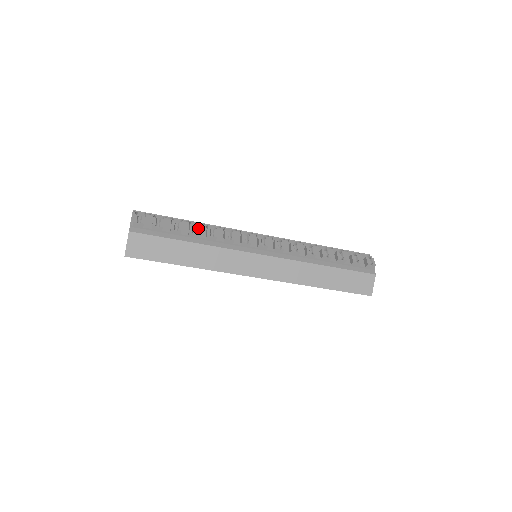
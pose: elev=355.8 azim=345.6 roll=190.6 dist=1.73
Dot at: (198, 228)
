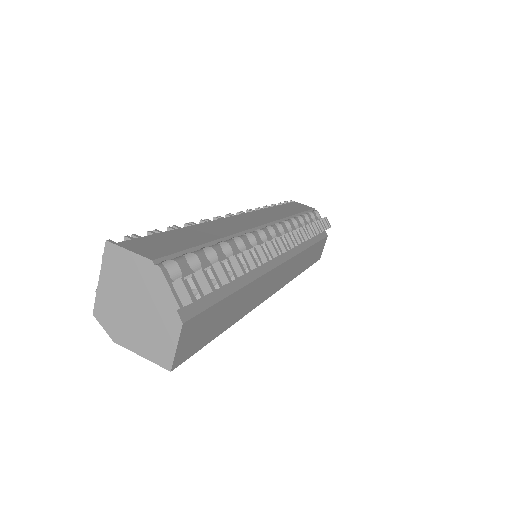
Dot at: (245, 259)
